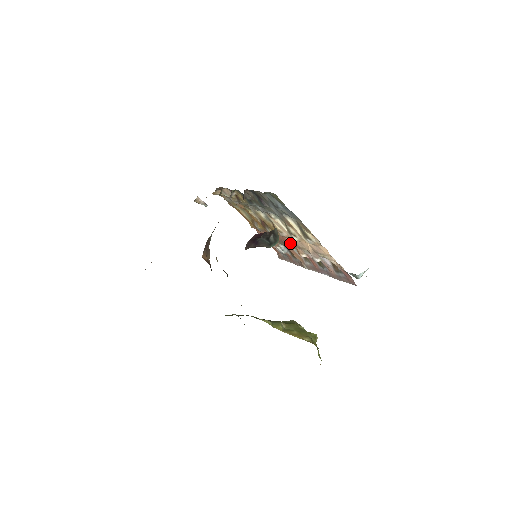
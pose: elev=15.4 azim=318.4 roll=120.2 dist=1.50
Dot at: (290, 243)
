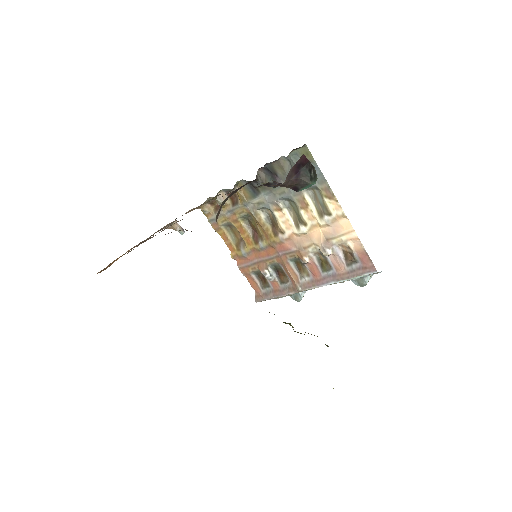
Dot at: (290, 248)
